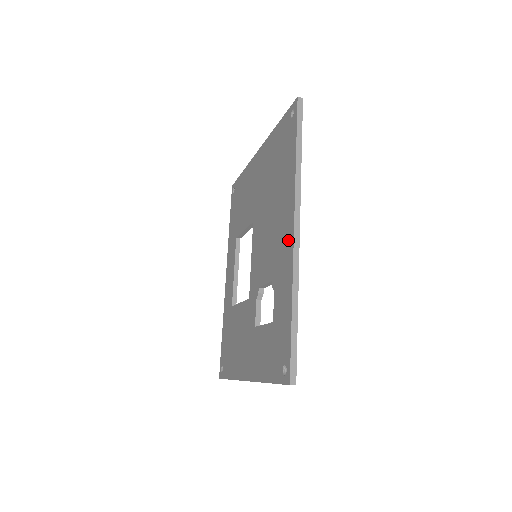
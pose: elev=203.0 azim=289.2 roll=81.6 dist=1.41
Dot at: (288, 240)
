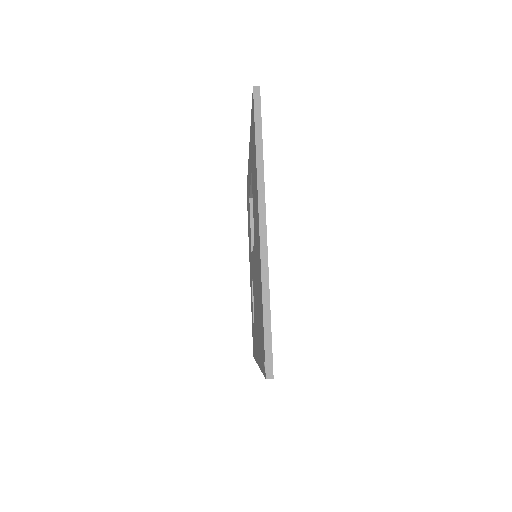
Dot at: occluded
